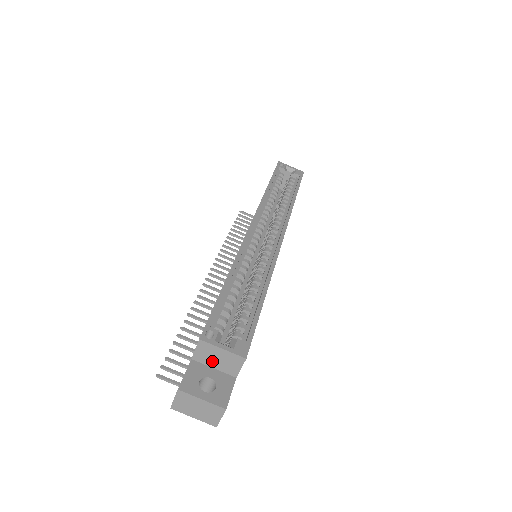
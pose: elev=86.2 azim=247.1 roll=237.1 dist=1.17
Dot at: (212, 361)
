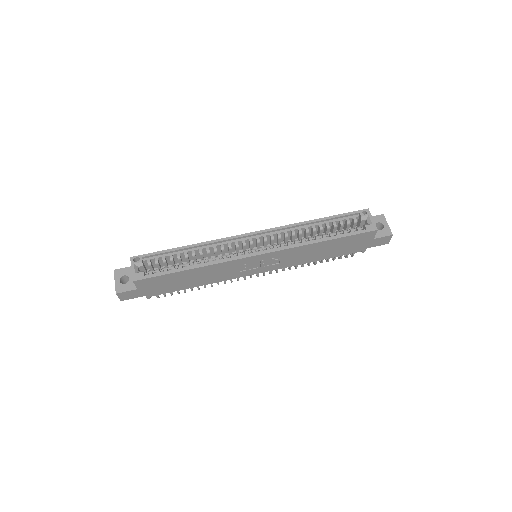
Dot at: occluded
